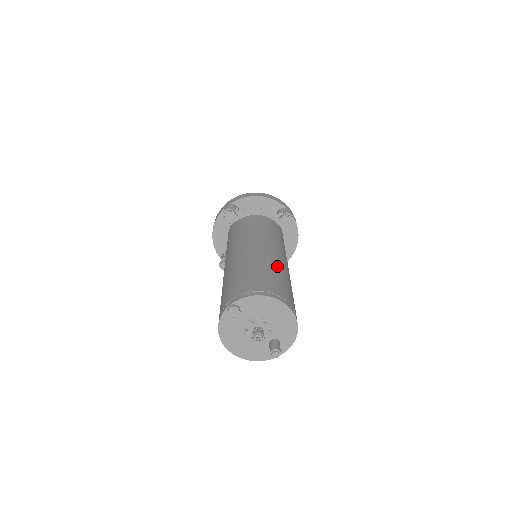
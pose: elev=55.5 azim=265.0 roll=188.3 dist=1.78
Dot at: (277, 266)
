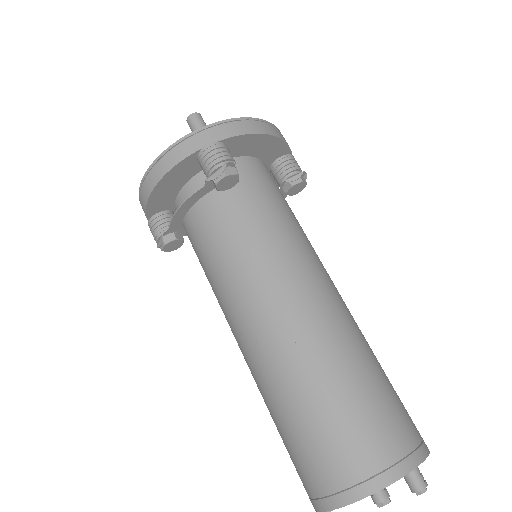
Dot at: (303, 372)
